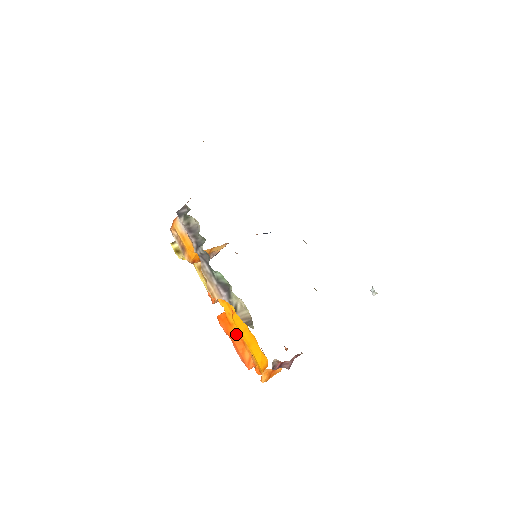
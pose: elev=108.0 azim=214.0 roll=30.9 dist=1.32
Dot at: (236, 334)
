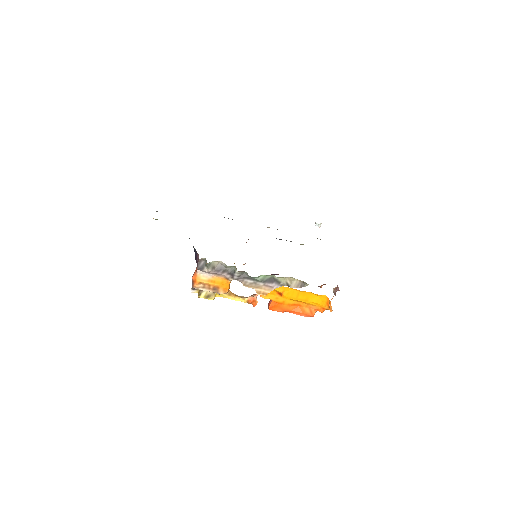
Dot at: (290, 305)
